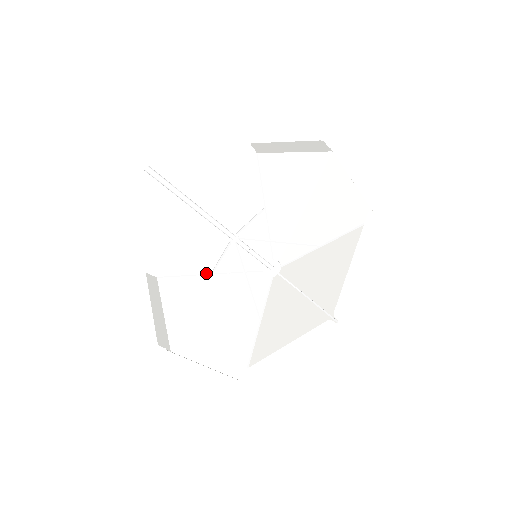
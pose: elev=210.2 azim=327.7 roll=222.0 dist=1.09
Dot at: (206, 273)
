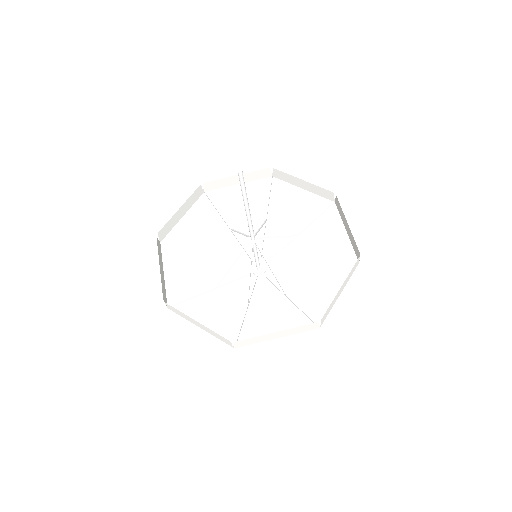
Dot at: (228, 225)
